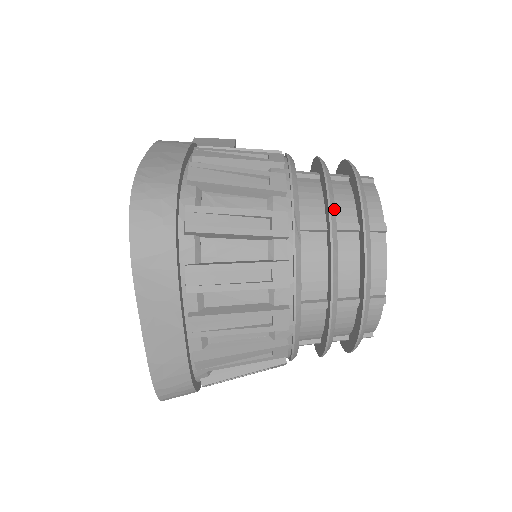
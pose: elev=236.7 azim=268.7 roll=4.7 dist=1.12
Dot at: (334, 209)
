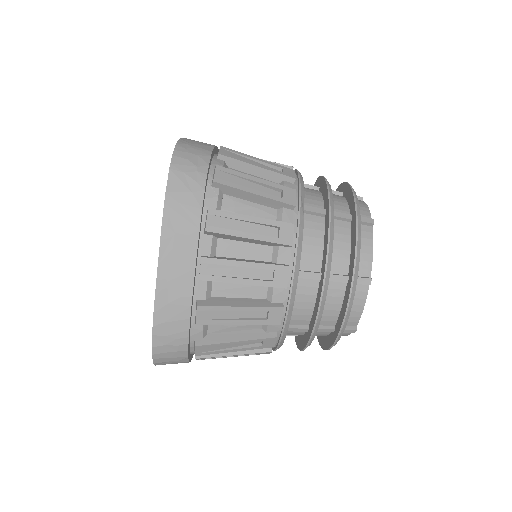
Dot at: (332, 198)
